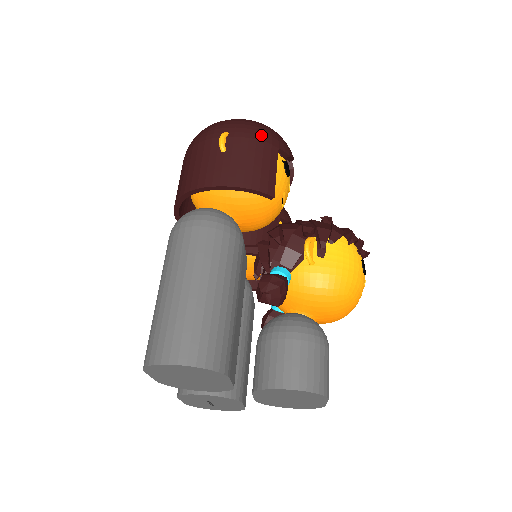
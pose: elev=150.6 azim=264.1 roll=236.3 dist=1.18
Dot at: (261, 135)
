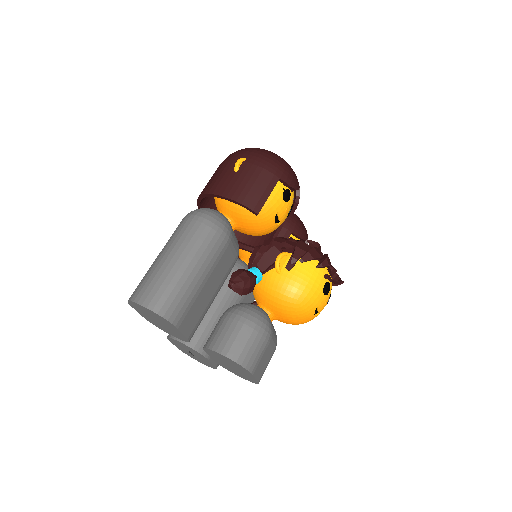
Dot at: (269, 166)
